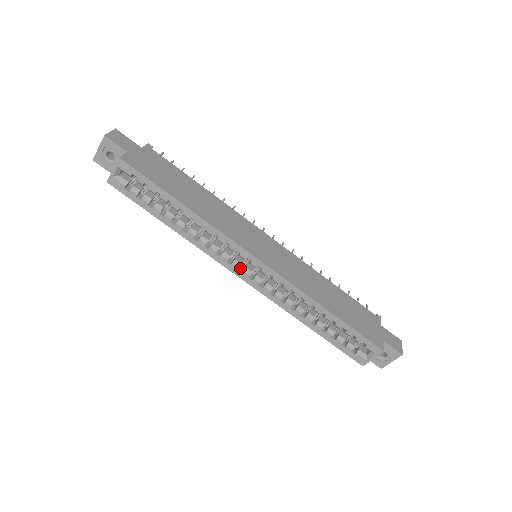
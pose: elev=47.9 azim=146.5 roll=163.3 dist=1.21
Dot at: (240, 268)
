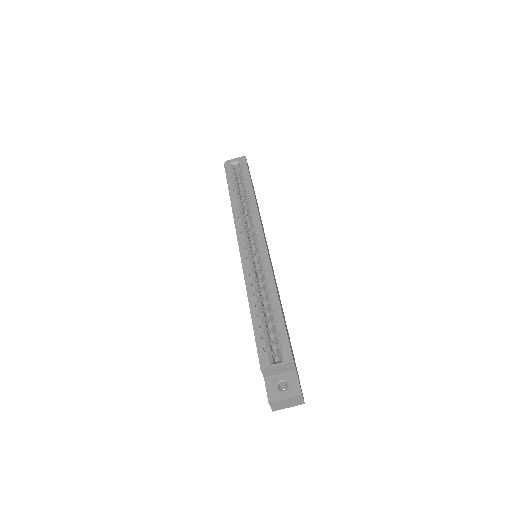
Dot at: occluded
